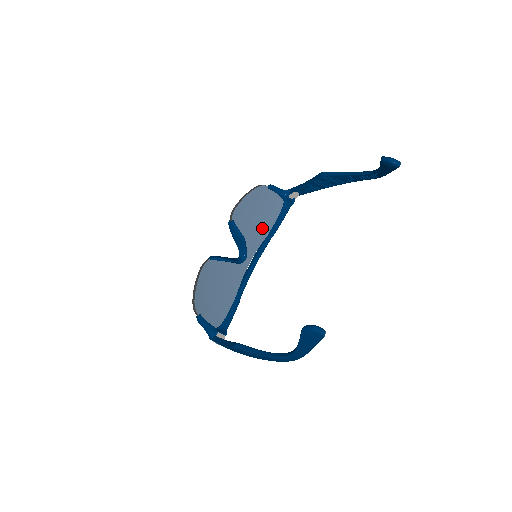
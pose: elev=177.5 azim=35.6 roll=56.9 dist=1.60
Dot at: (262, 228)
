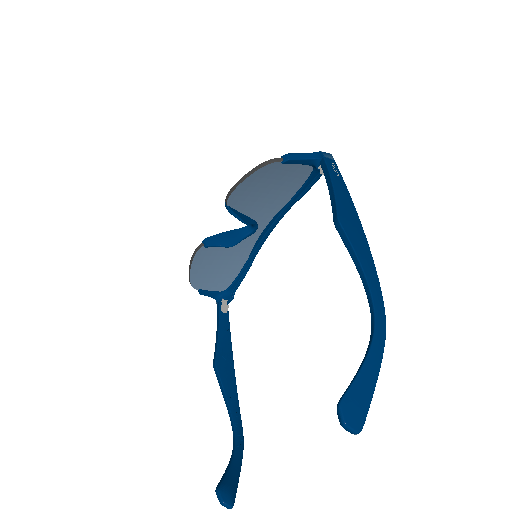
Dot at: (279, 196)
